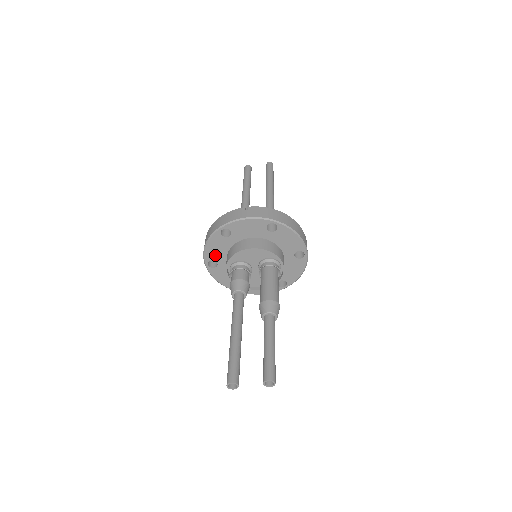
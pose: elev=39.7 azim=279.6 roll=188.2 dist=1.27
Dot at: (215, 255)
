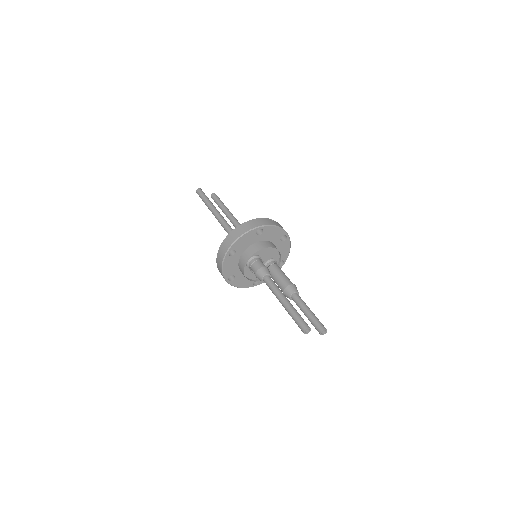
Dot at: (240, 246)
